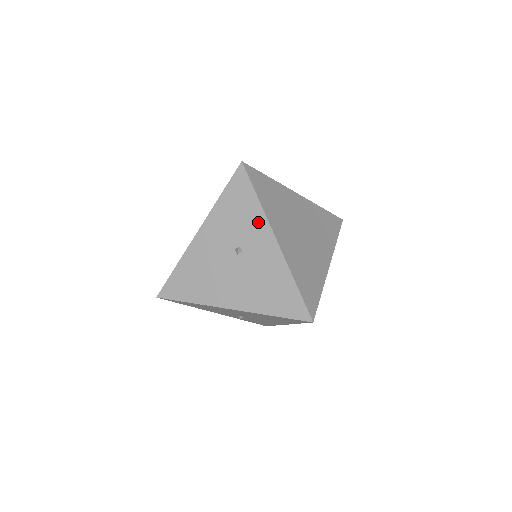
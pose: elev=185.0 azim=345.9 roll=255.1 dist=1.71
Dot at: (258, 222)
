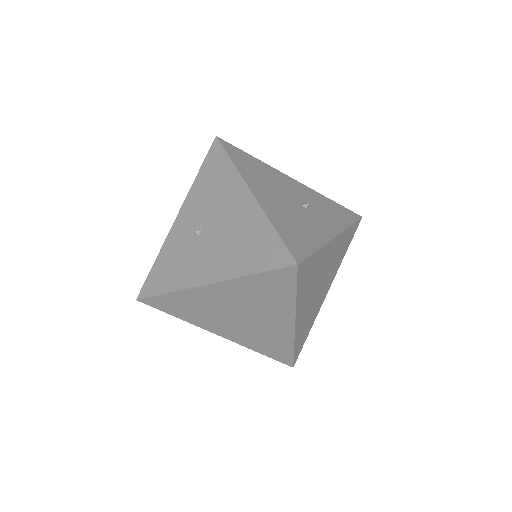
Dot at: (336, 223)
